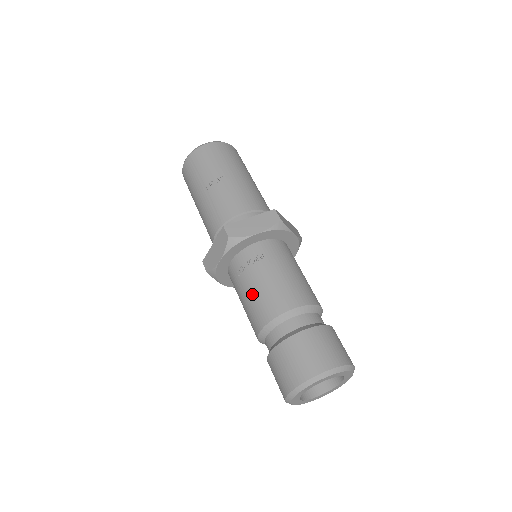
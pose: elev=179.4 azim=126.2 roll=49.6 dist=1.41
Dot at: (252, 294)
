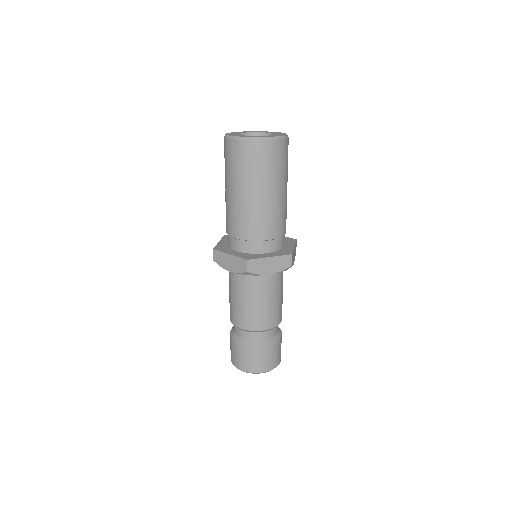
Dot at: (229, 295)
